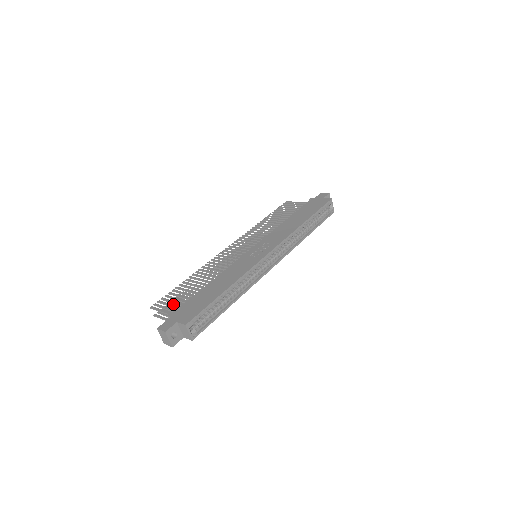
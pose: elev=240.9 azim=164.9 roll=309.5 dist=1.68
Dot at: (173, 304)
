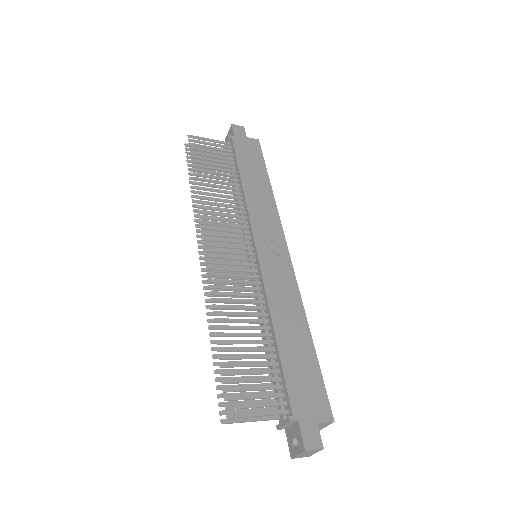
Dot at: occluded
